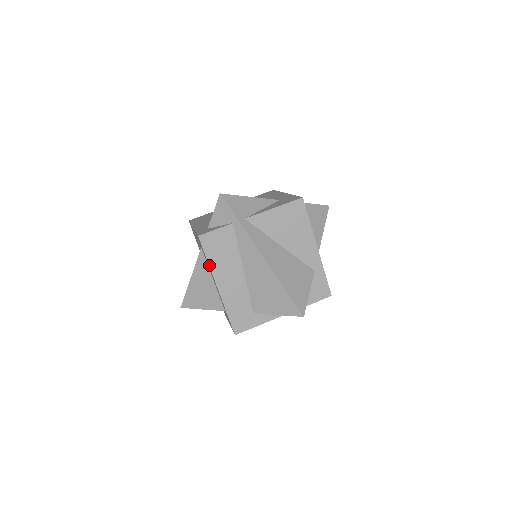
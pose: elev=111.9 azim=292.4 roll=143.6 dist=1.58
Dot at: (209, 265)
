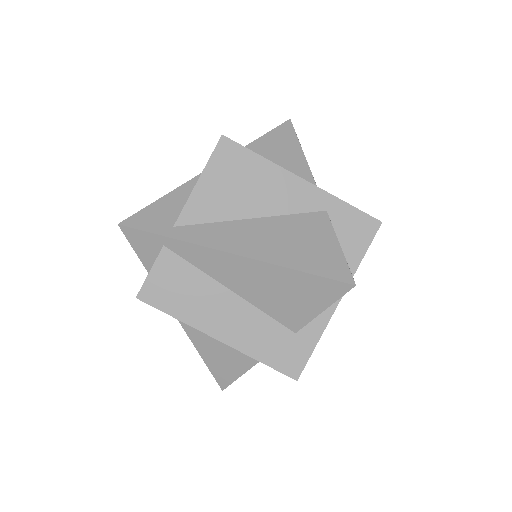
Dot at: (182, 321)
